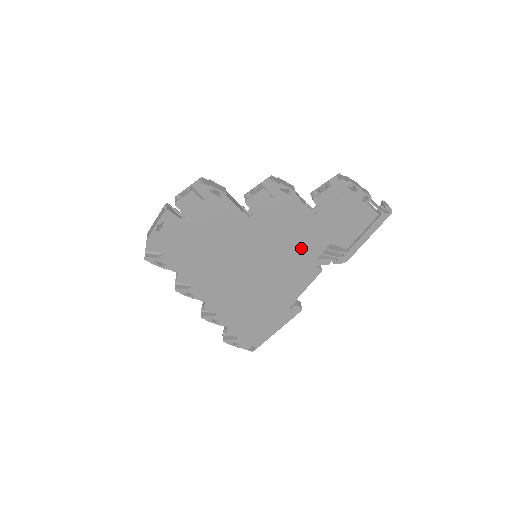
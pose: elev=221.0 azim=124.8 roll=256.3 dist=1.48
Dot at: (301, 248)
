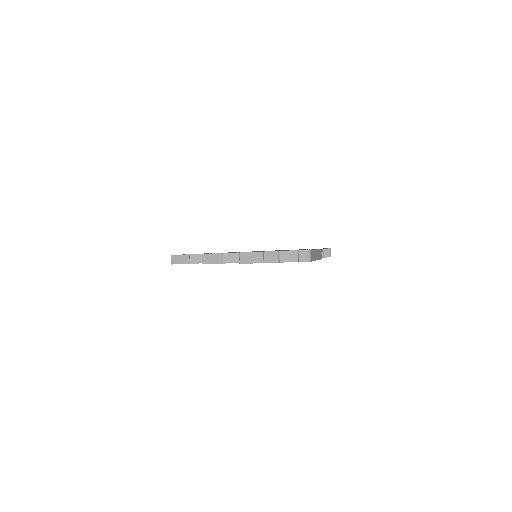
Dot at: occluded
